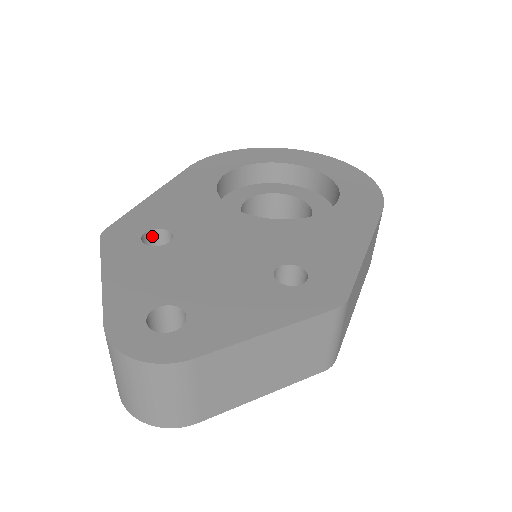
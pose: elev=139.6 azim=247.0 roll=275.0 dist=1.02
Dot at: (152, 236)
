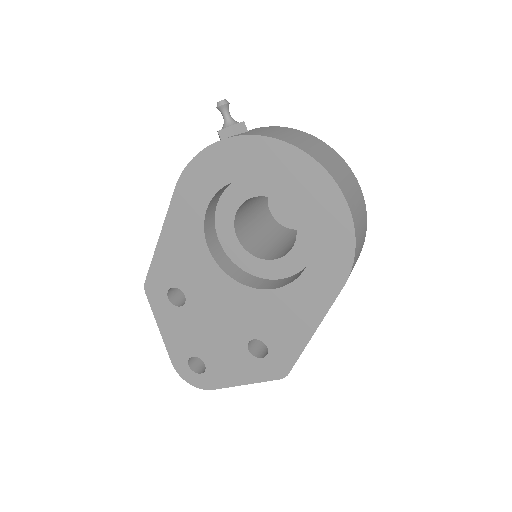
Dot at: (174, 286)
